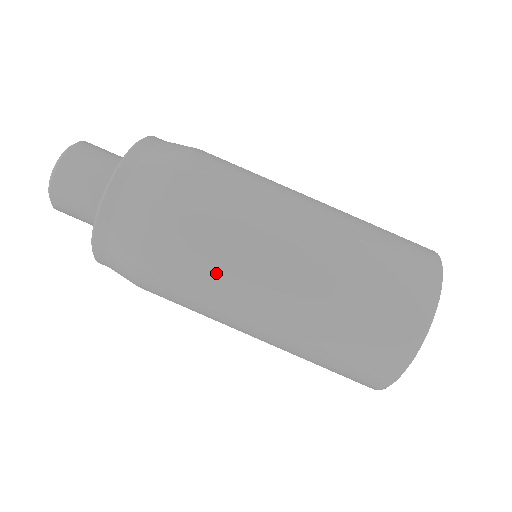
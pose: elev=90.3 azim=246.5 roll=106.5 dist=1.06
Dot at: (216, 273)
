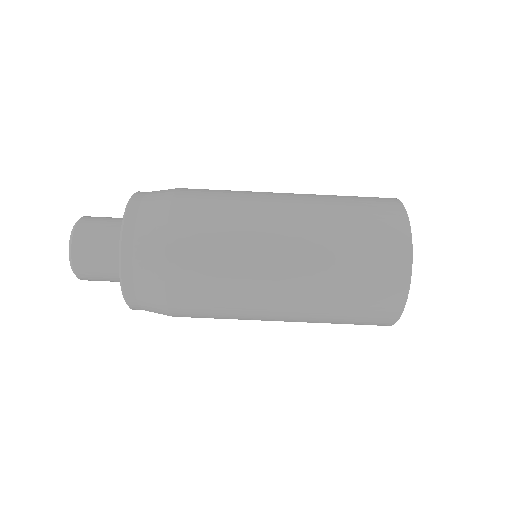
Dot at: (233, 231)
